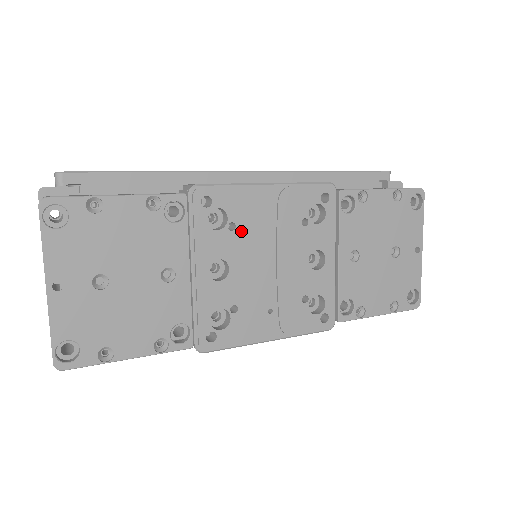
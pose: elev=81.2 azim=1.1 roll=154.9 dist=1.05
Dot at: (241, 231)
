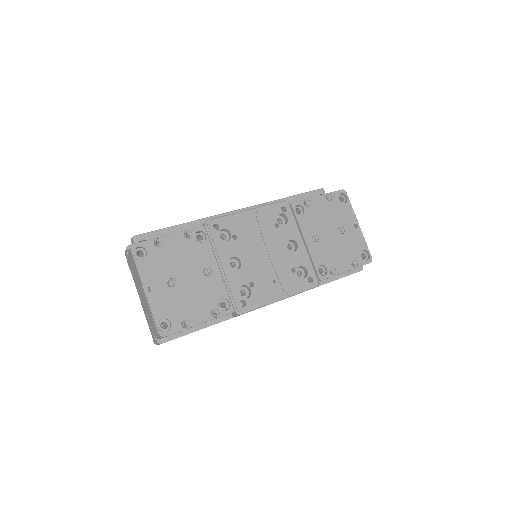
Dot at: (241, 239)
